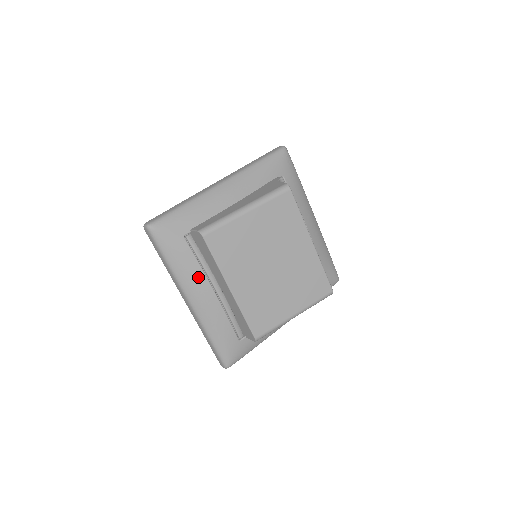
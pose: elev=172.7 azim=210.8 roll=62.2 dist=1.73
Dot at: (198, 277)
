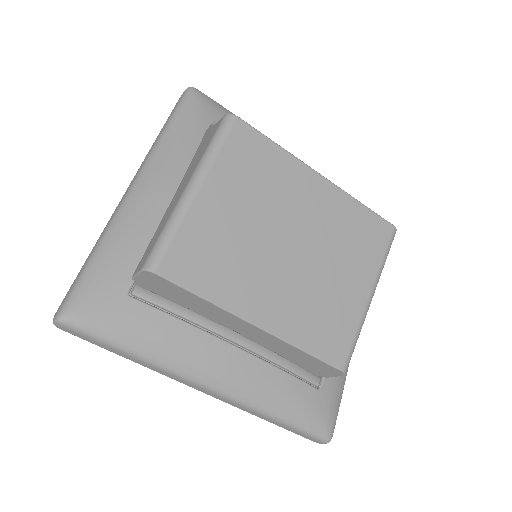
Dot at: (194, 342)
